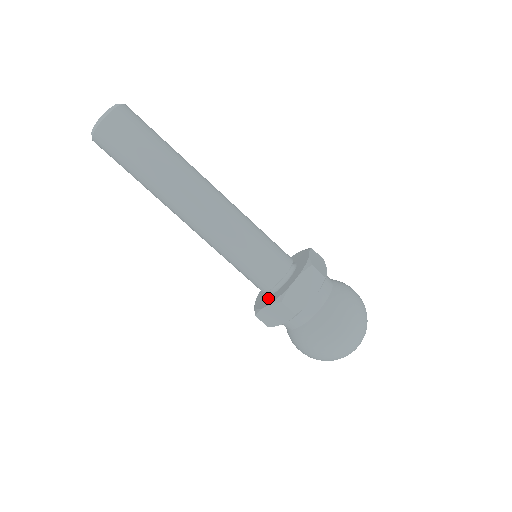
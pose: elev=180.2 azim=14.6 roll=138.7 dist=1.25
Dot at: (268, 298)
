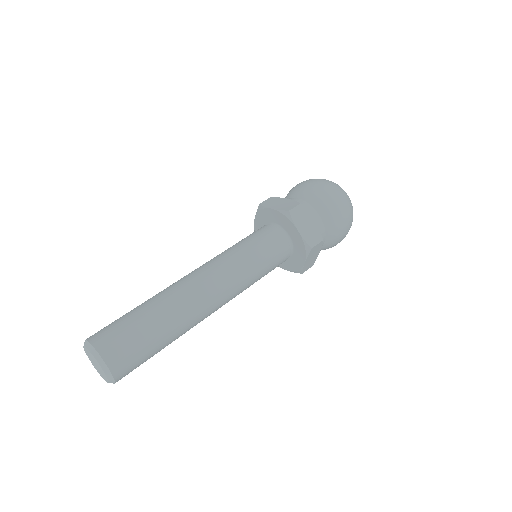
Dot at: occluded
